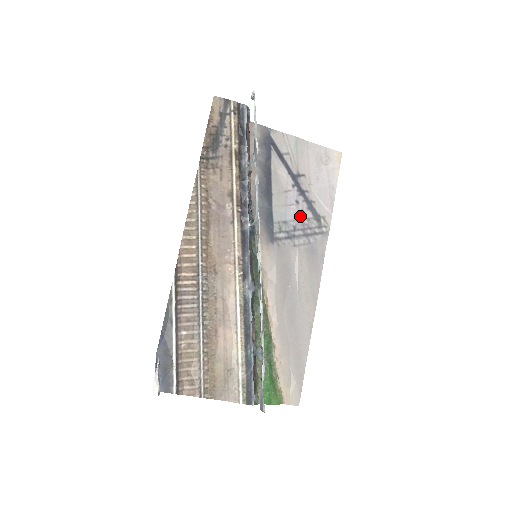
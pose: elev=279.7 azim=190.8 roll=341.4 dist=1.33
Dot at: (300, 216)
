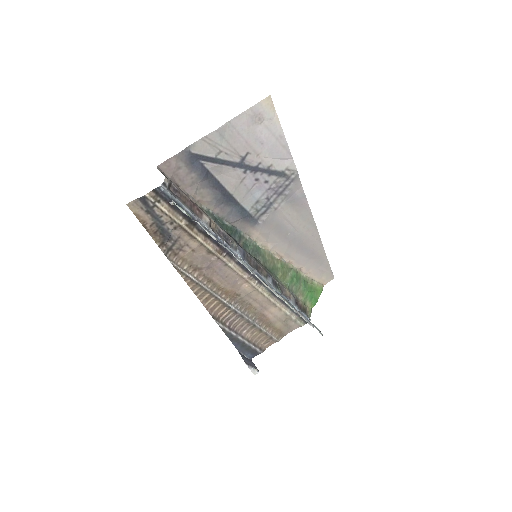
Dot at: (266, 187)
